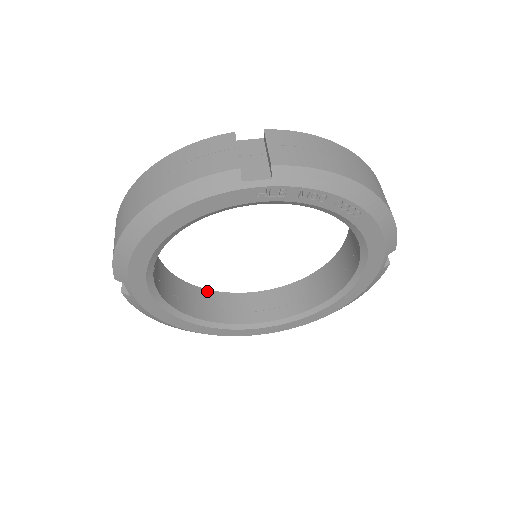
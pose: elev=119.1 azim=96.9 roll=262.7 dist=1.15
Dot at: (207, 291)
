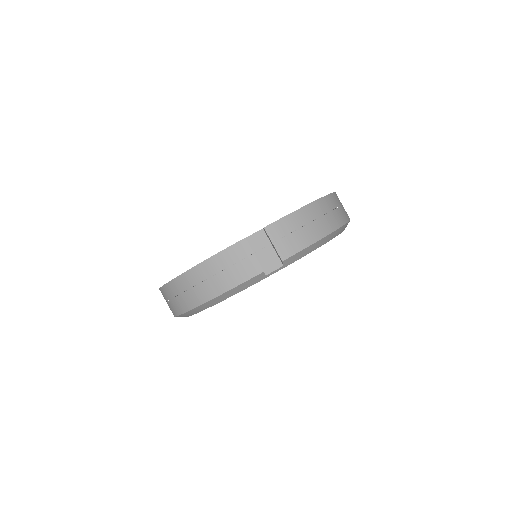
Dot at: occluded
